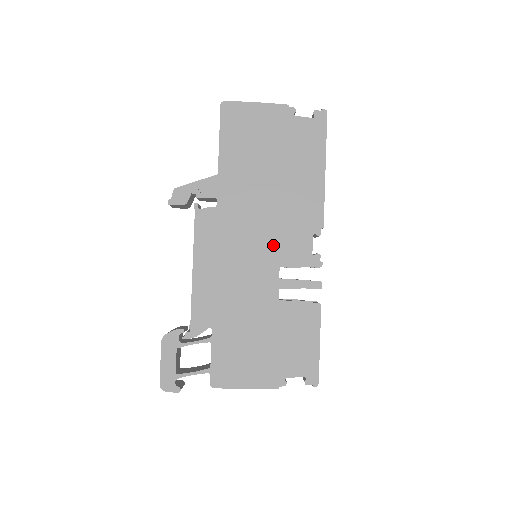
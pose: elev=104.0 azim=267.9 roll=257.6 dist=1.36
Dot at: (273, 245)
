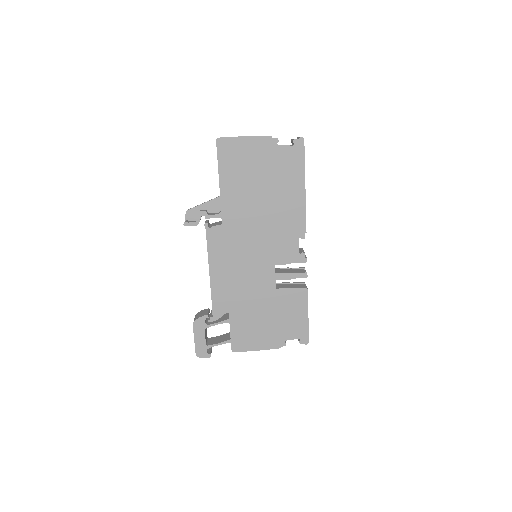
Dot at: (269, 249)
